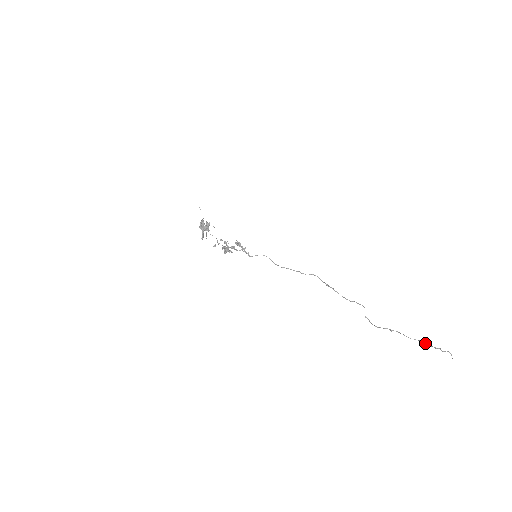
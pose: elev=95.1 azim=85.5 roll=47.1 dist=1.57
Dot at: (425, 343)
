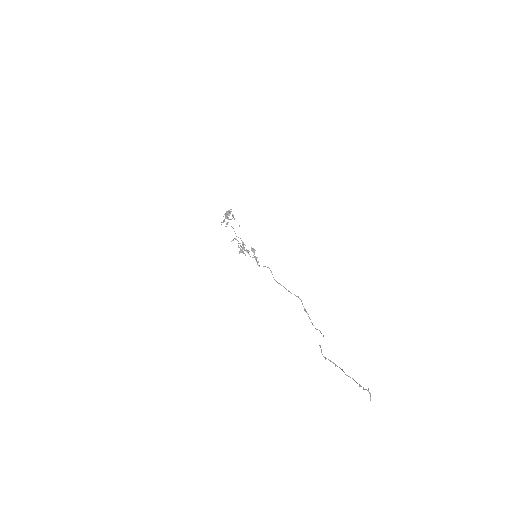
Dot at: occluded
